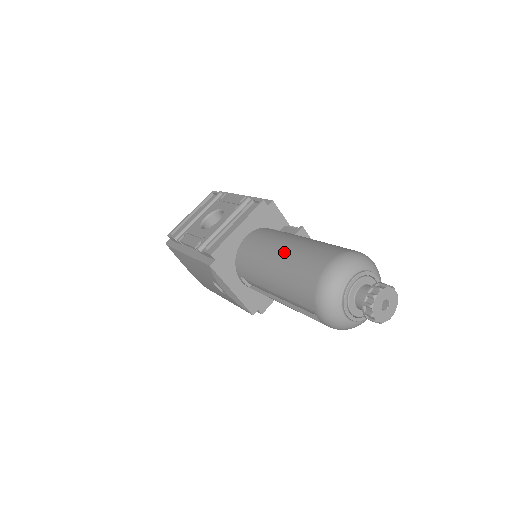
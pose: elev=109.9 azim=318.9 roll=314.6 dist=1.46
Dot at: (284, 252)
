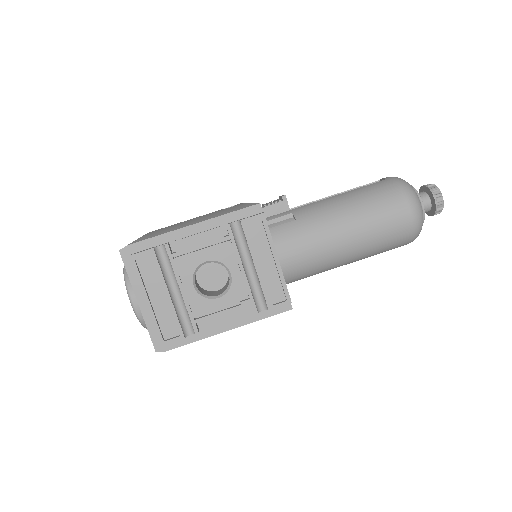
Dot at: (353, 235)
